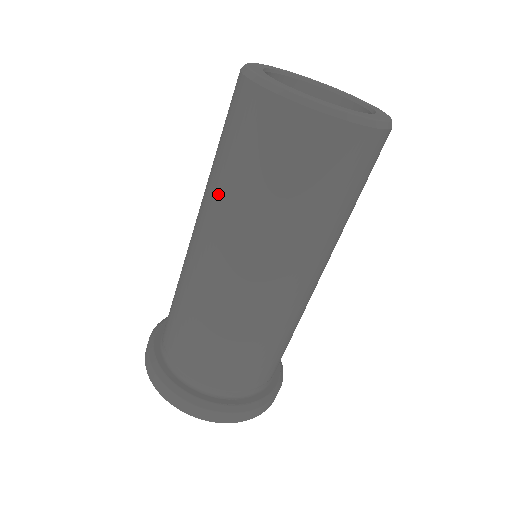
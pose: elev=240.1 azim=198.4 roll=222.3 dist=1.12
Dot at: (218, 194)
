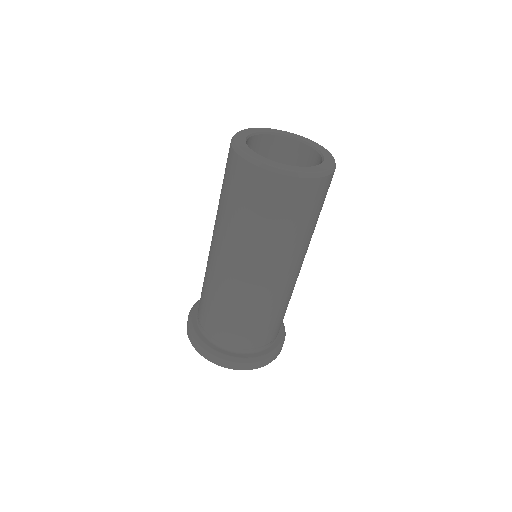
Dot at: (229, 227)
